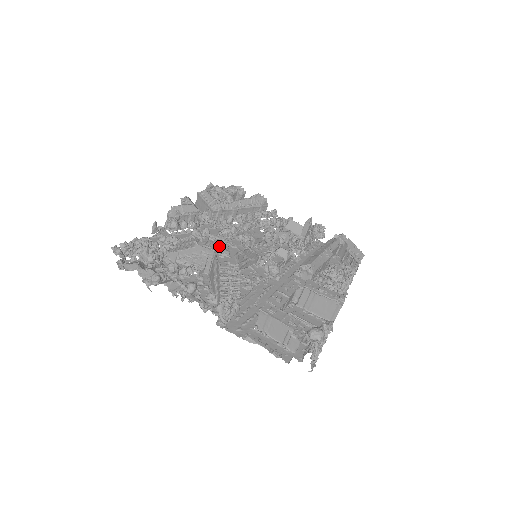
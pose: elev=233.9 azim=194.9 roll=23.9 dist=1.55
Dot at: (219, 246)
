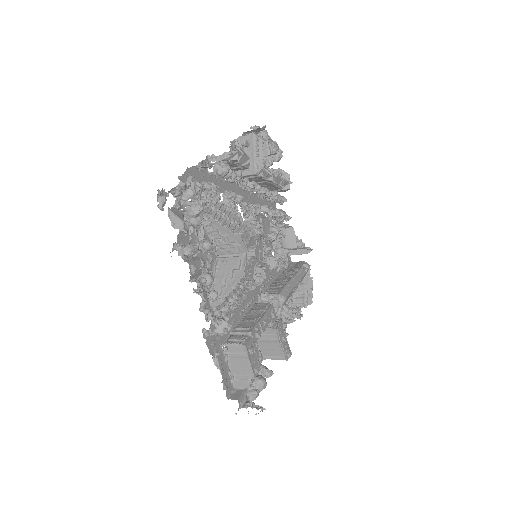
Dot at: (255, 253)
